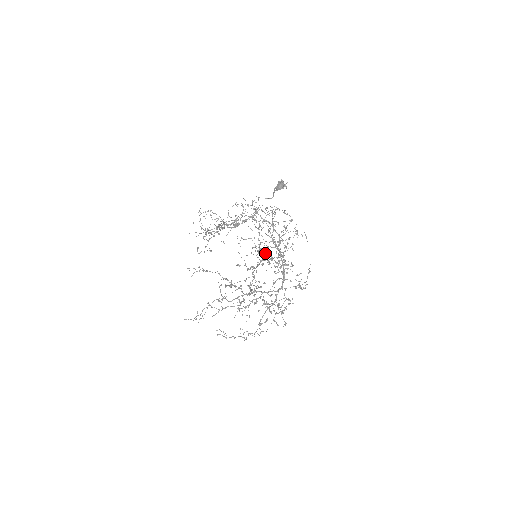
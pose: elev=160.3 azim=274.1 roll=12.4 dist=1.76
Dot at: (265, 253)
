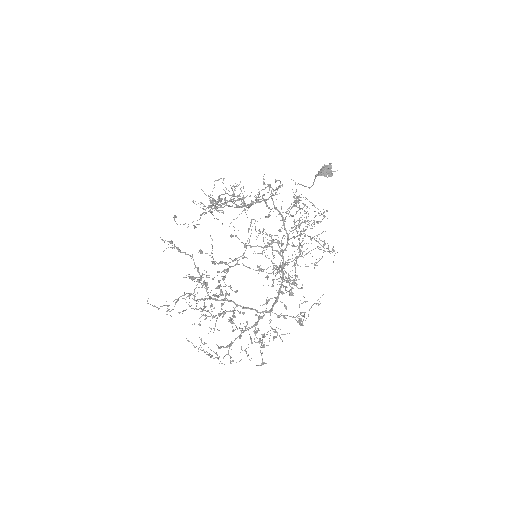
Dot at: occluded
